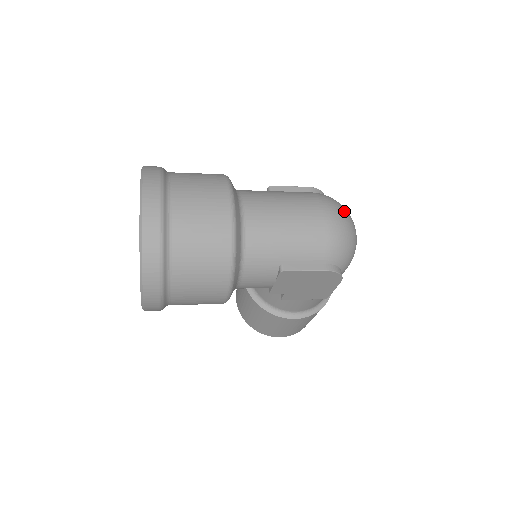
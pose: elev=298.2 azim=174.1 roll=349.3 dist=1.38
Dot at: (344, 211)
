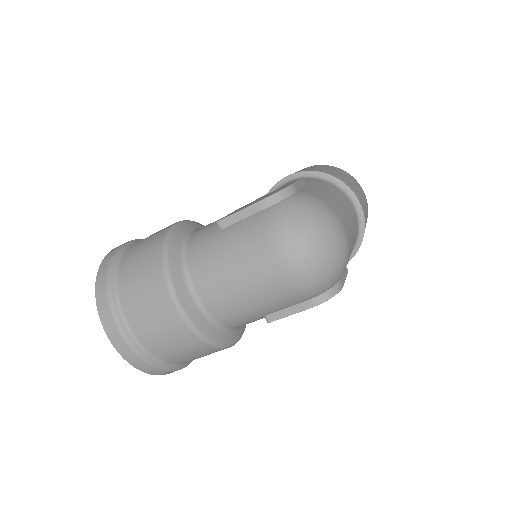
Dot at: (305, 238)
